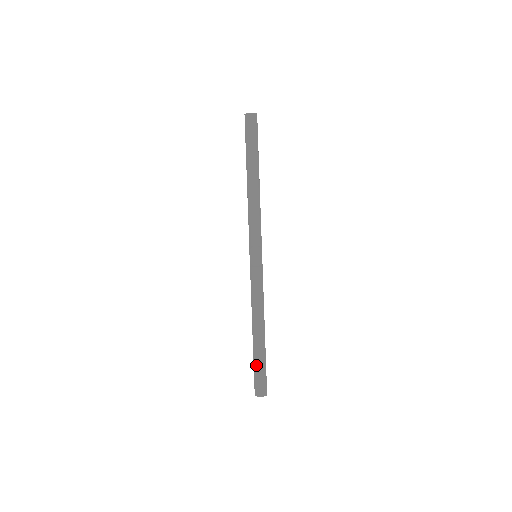
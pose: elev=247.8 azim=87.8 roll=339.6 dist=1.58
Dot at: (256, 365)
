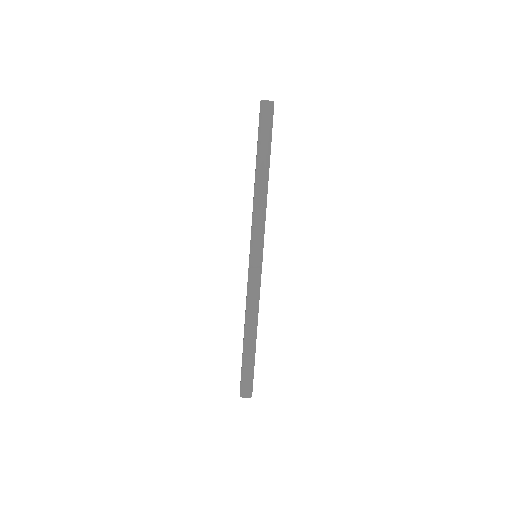
Dot at: (244, 367)
